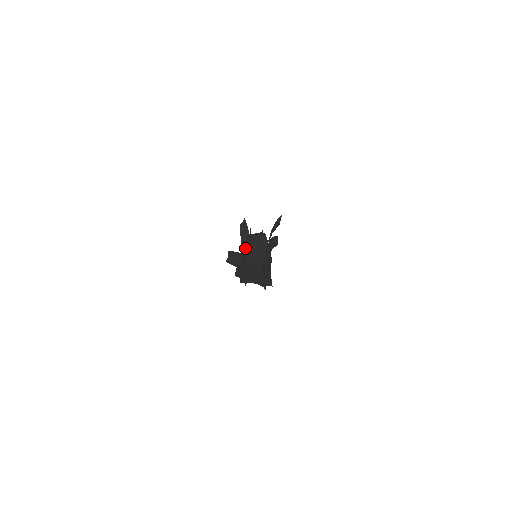
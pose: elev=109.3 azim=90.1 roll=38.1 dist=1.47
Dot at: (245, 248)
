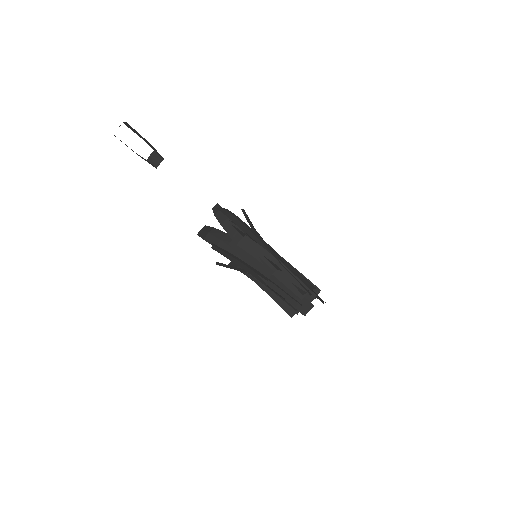
Dot at: occluded
